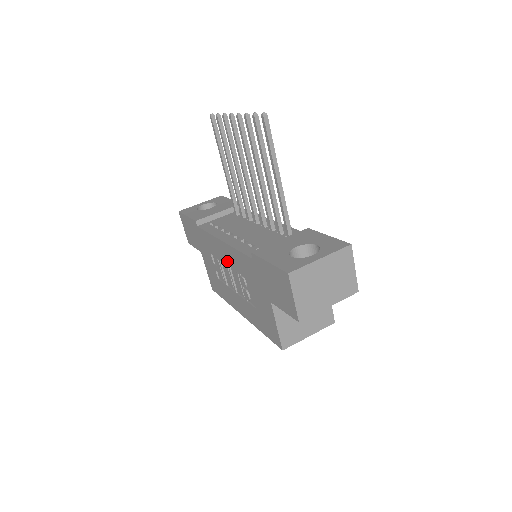
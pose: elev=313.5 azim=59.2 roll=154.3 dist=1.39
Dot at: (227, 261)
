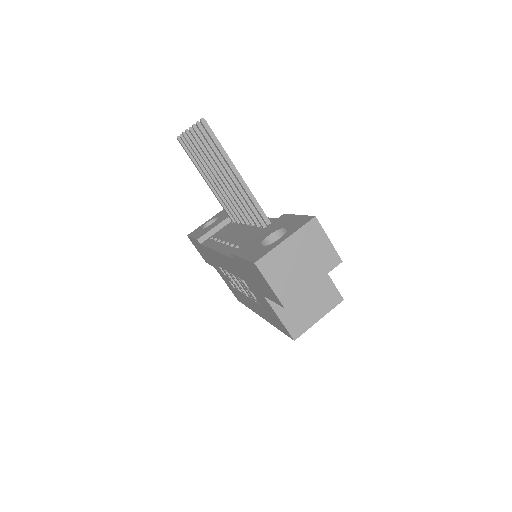
Dot at: (227, 269)
